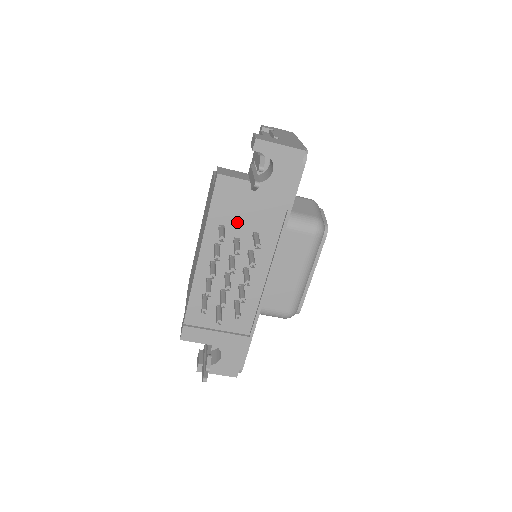
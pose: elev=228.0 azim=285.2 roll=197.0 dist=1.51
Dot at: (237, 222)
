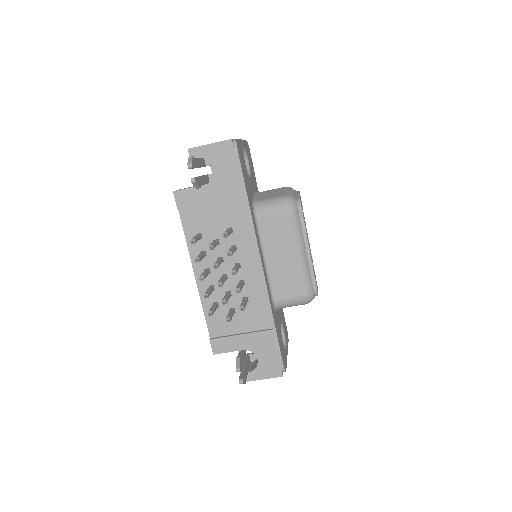
Dot at: (209, 226)
